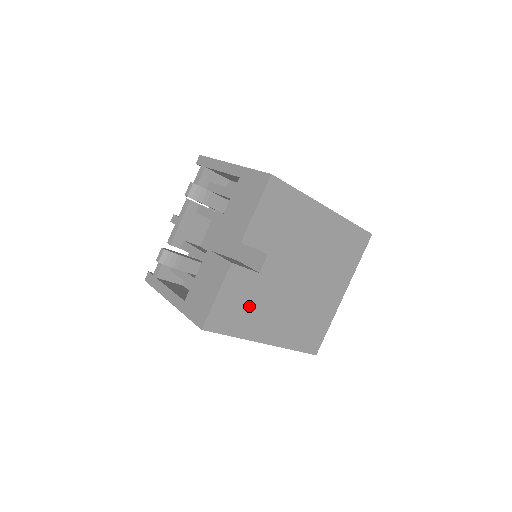
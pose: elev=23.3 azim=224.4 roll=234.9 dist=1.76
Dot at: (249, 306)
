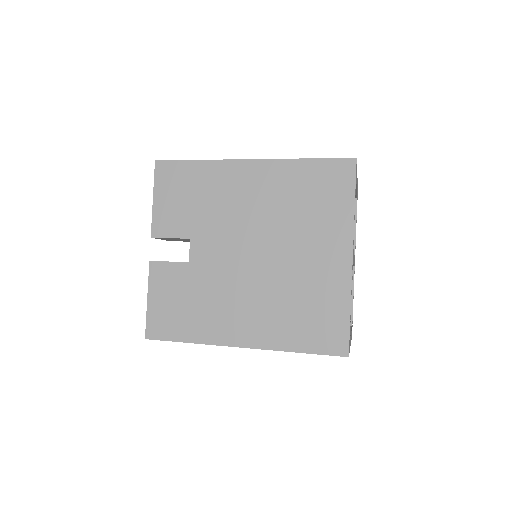
Dot at: (193, 303)
